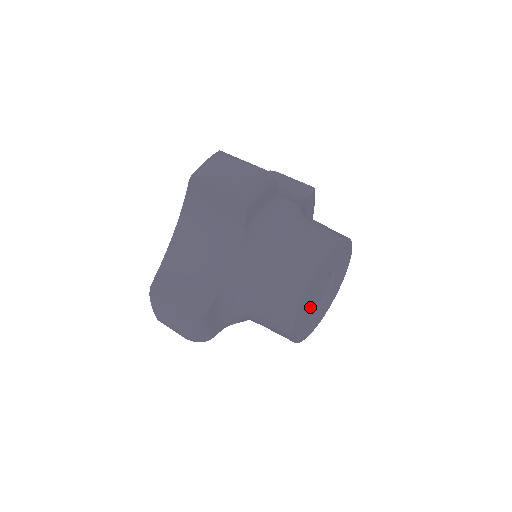
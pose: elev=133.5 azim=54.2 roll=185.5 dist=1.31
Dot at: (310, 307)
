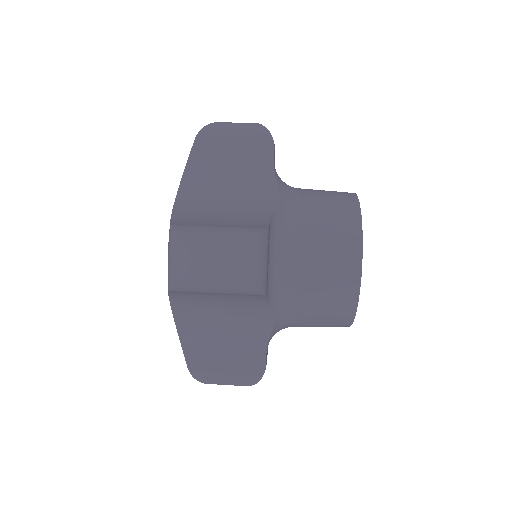
Dot at: occluded
